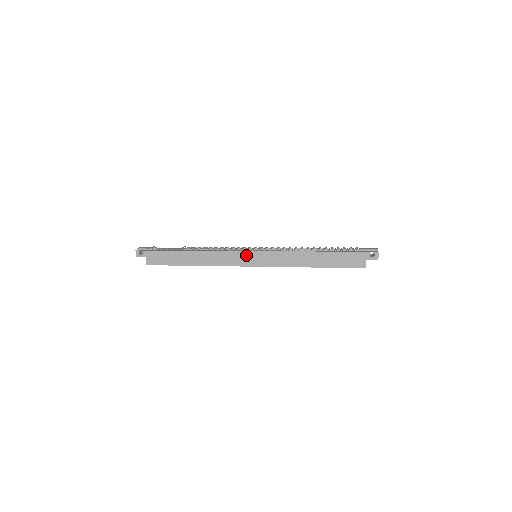
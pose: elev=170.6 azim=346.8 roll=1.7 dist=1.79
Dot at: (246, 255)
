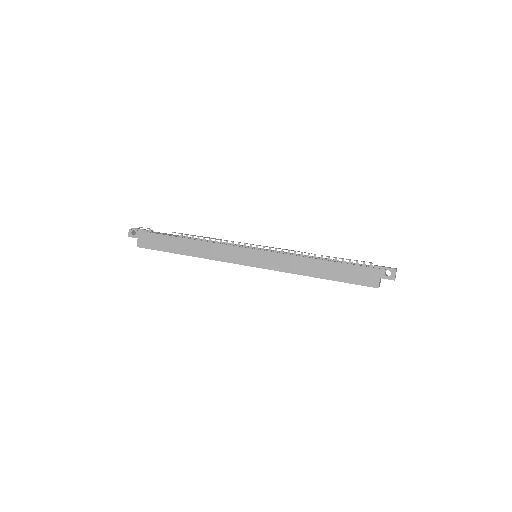
Dot at: (244, 252)
